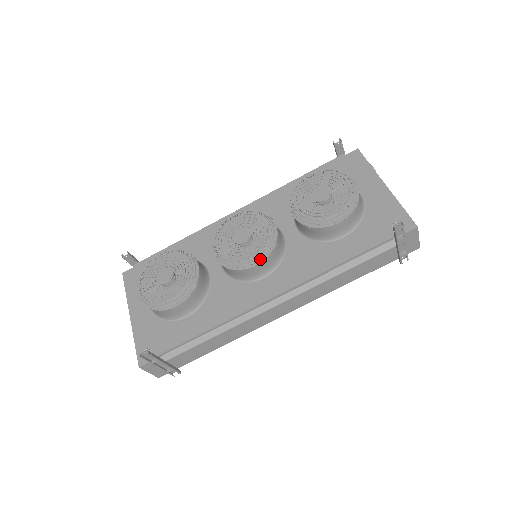
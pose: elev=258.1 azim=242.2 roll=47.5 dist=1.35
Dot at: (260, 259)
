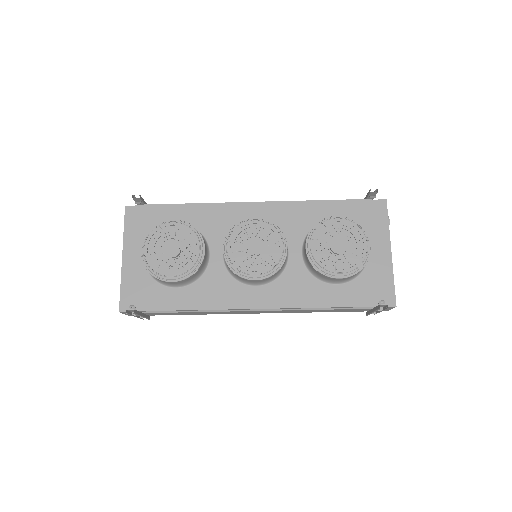
Dot at: (262, 276)
